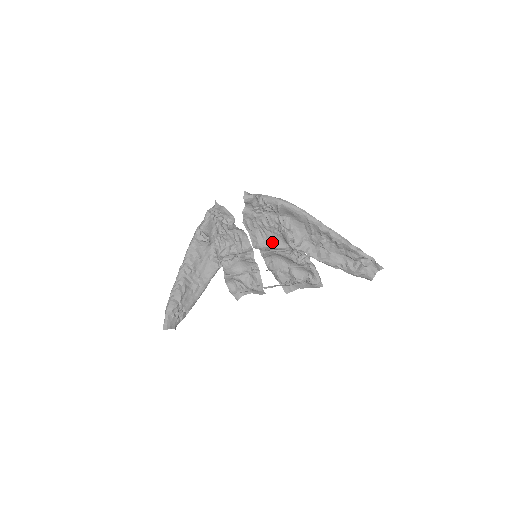
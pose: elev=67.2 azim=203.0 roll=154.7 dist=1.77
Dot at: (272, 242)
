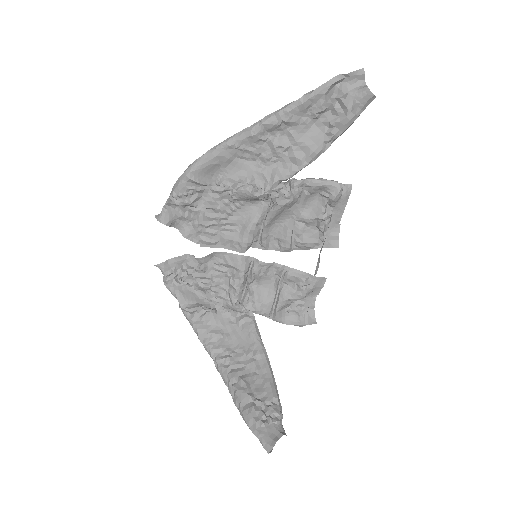
Dot at: (247, 222)
